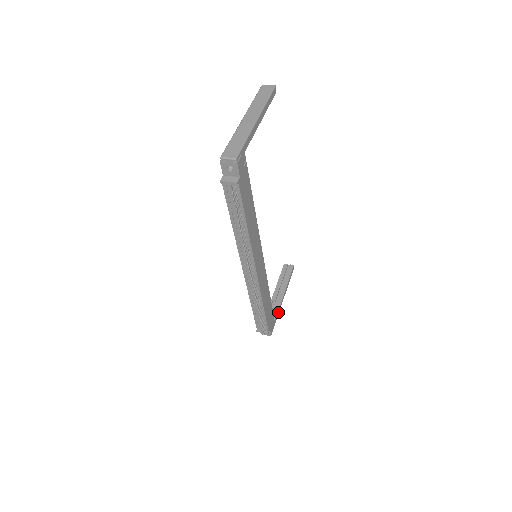
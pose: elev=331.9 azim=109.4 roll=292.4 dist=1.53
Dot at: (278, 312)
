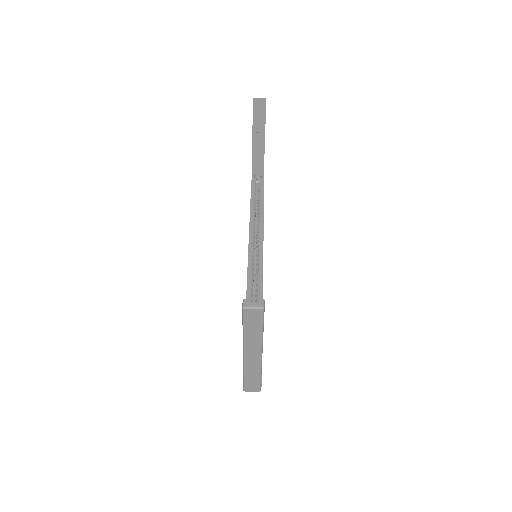
Dot at: occluded
